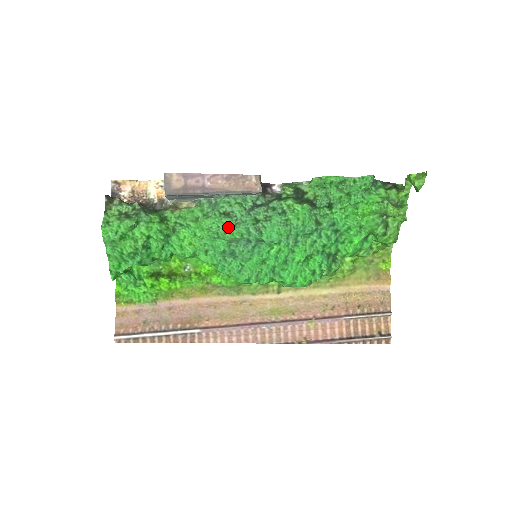
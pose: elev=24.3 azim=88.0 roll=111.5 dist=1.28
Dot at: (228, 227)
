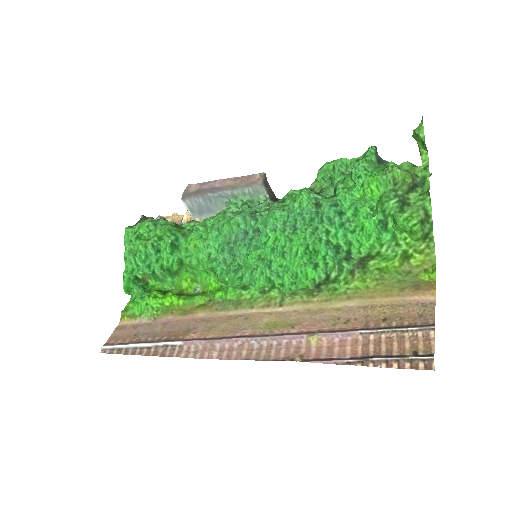
Dot at: (227, 219)
